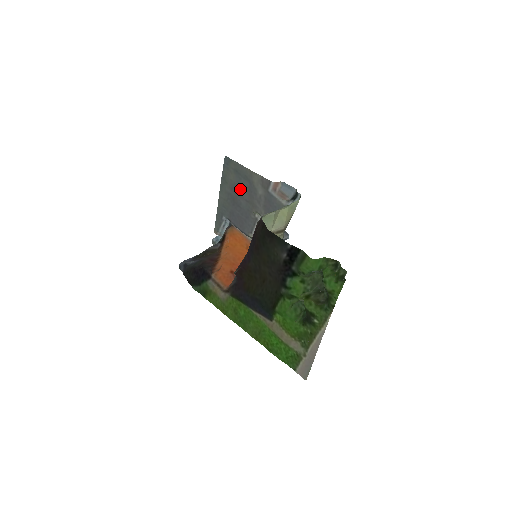
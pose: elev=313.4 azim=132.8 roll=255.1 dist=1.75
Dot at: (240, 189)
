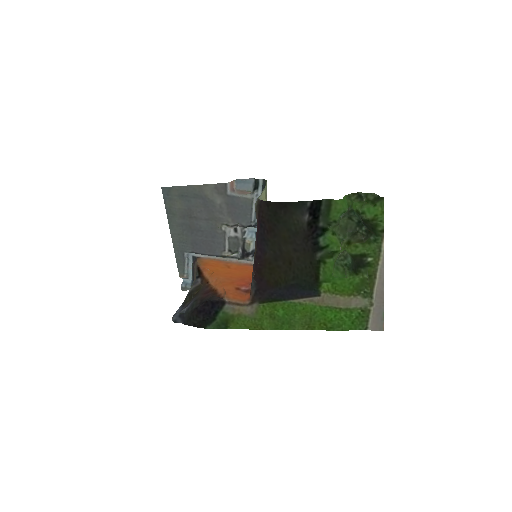
Dot at: (194, 212)
